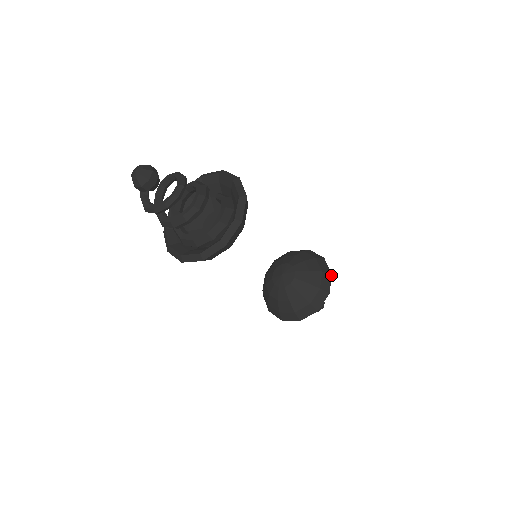
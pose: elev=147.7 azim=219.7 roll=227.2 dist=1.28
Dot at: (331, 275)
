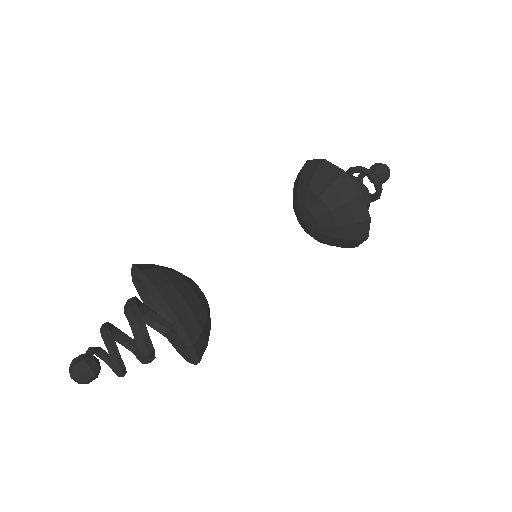
Dot at: (362, 196)
